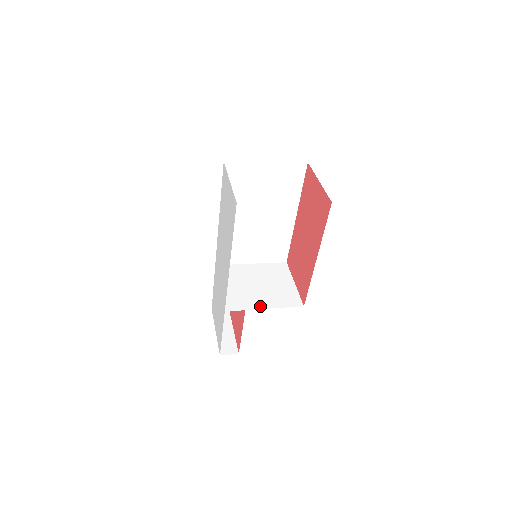
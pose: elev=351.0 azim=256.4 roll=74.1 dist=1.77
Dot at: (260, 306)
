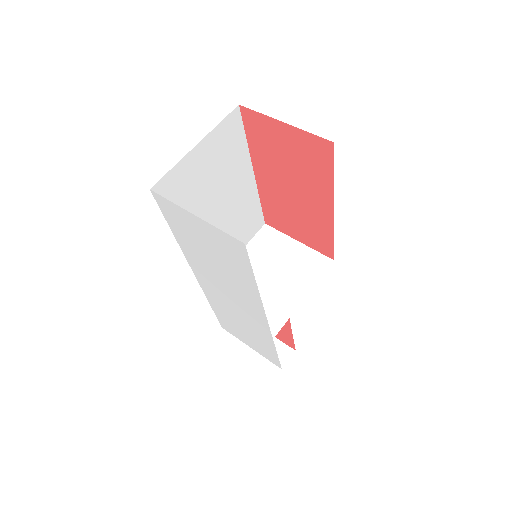
Dot at: (297, 300)
